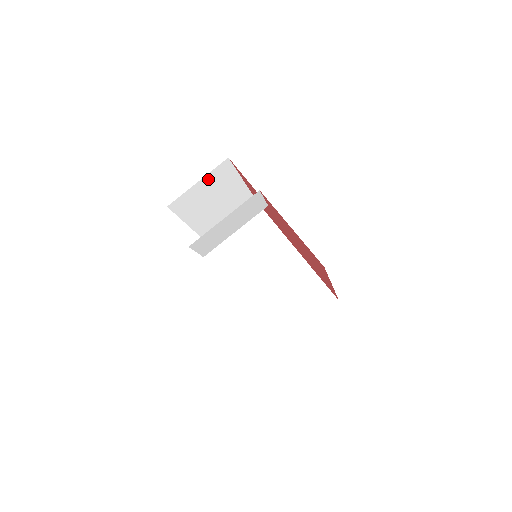
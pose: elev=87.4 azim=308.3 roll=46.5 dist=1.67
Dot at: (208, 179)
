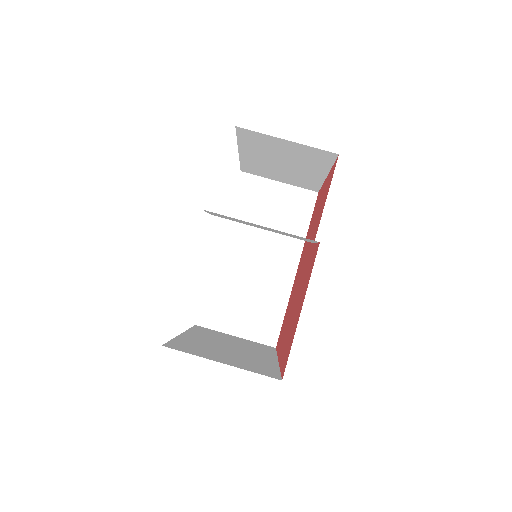
Dot at: (299, 147)
